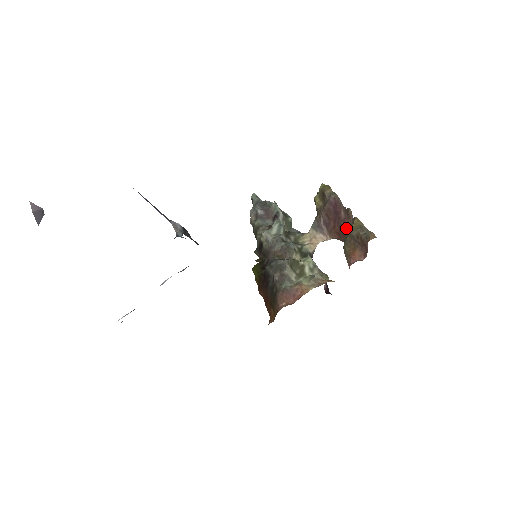
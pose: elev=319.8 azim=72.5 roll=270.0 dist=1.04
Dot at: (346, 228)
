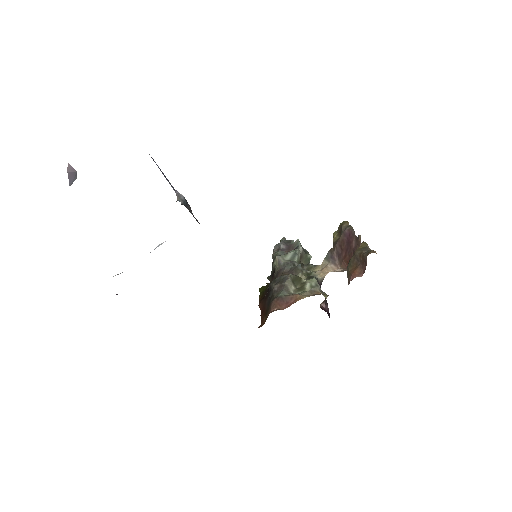
Dot at: occluded
